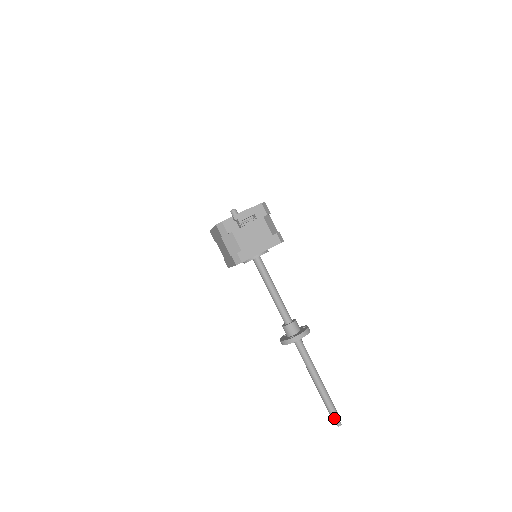
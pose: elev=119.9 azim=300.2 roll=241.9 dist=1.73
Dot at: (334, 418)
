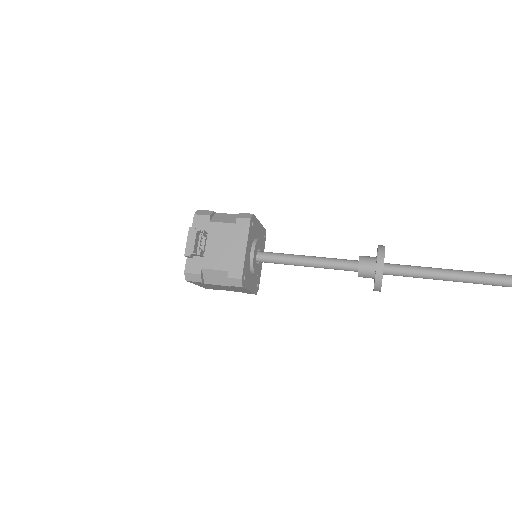
Dot at: out of frame
